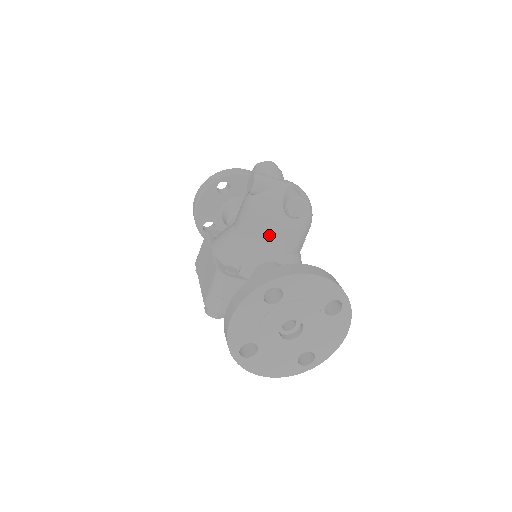
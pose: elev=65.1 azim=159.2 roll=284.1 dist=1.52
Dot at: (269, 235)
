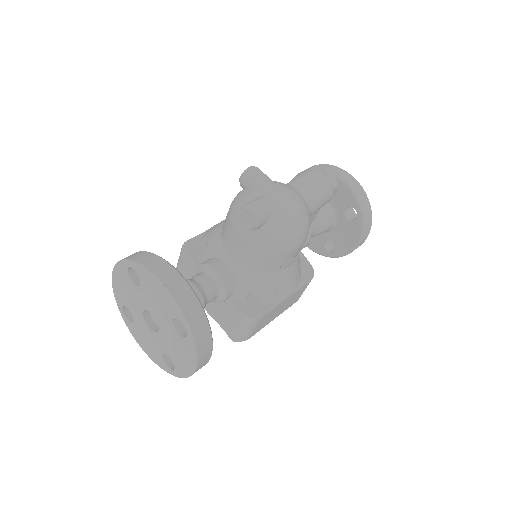
Dot at: (228, 234)
